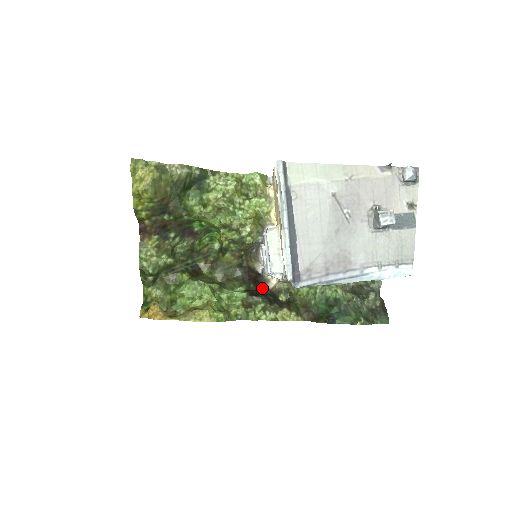
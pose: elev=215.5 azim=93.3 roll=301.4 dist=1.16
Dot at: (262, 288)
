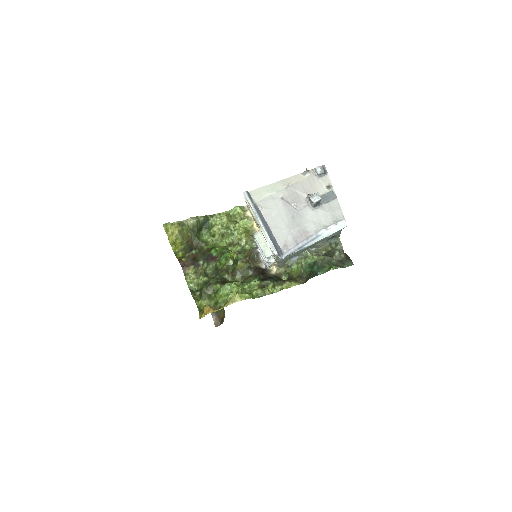
Dot at: (268, 275)
